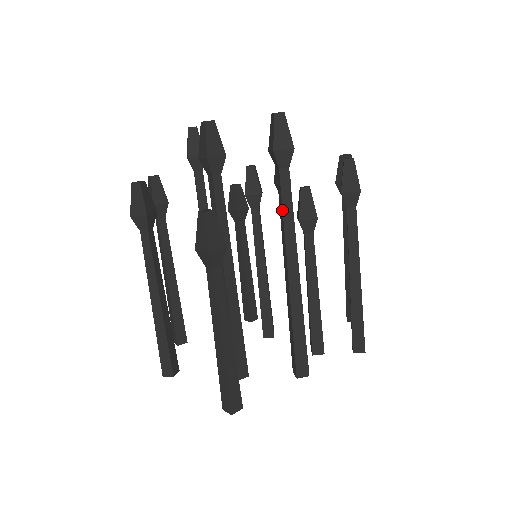
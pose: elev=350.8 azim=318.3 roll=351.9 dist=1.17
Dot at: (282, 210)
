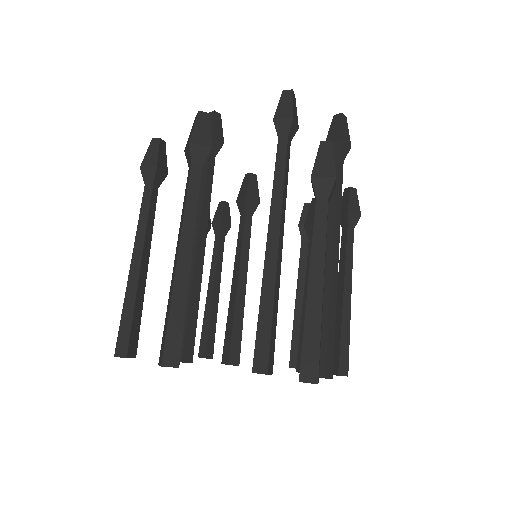
Dot at: (336, 193)
